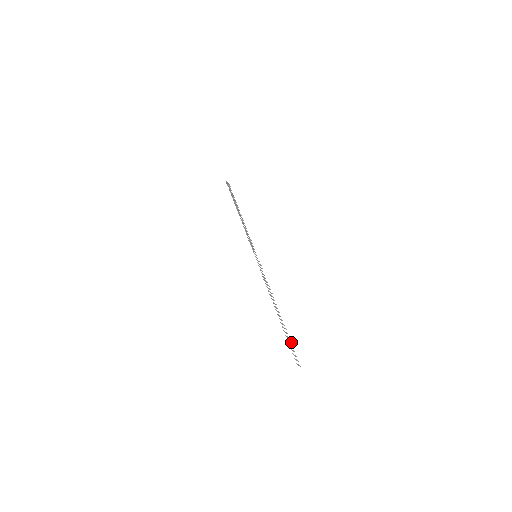
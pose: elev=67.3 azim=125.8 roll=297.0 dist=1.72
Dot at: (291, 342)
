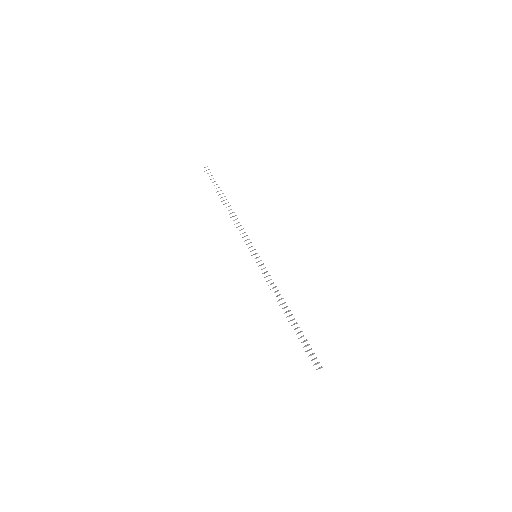
Dot at: occluded
